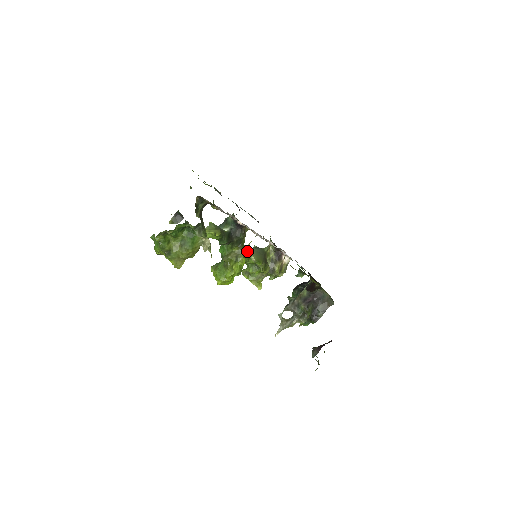
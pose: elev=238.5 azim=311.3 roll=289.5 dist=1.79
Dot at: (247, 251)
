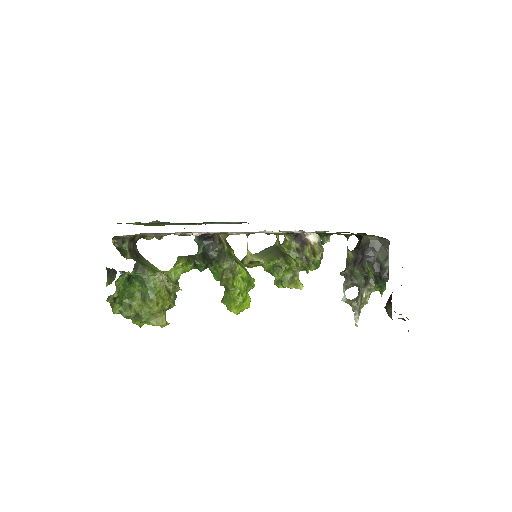
Dot at: (251, 259)
